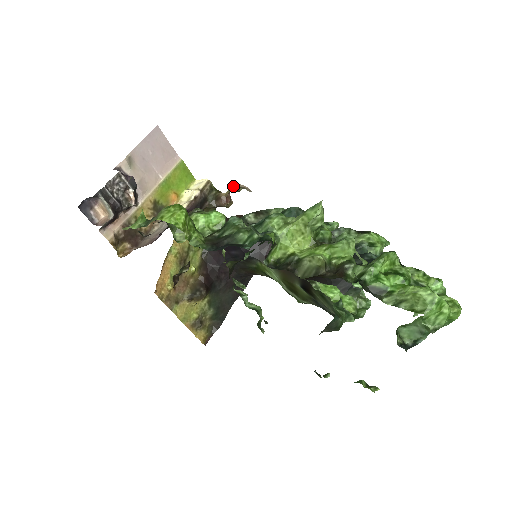
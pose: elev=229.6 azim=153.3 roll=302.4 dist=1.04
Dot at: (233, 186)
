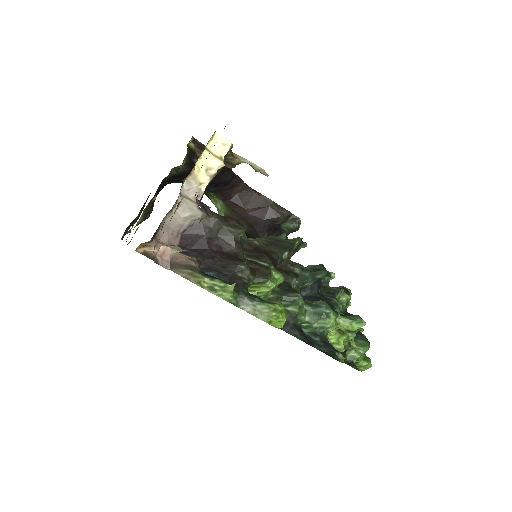
Dot at: (255, 166)
